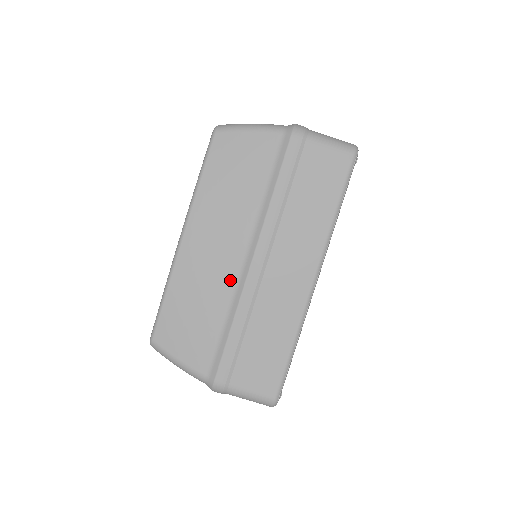
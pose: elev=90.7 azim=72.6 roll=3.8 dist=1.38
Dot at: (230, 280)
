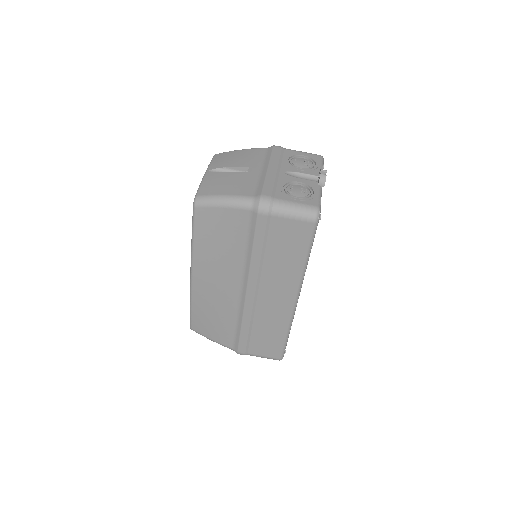
Dot at: (233, 302)
